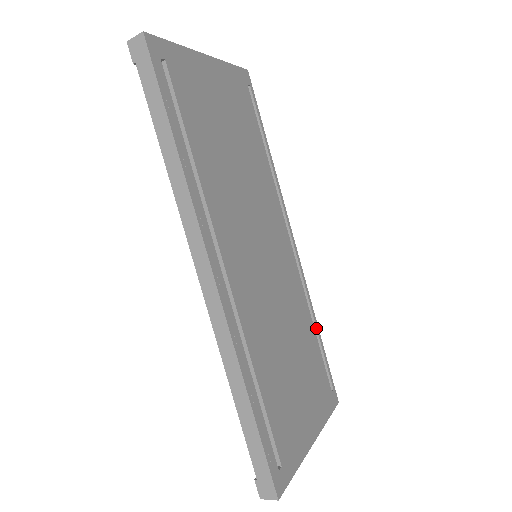
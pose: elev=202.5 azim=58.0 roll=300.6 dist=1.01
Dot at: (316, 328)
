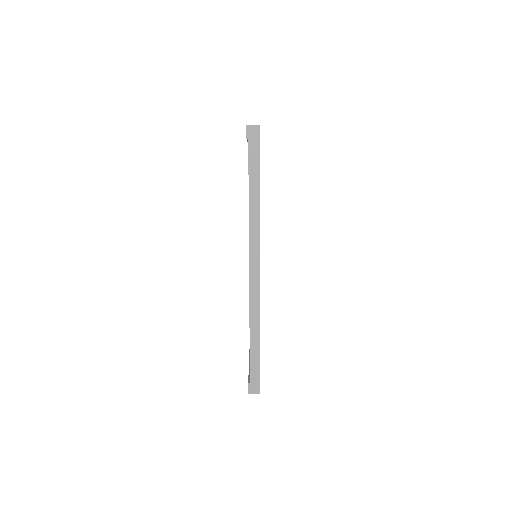
Dot at: occluded
